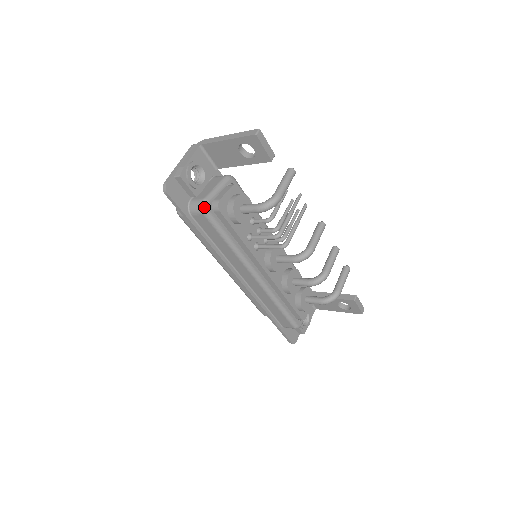
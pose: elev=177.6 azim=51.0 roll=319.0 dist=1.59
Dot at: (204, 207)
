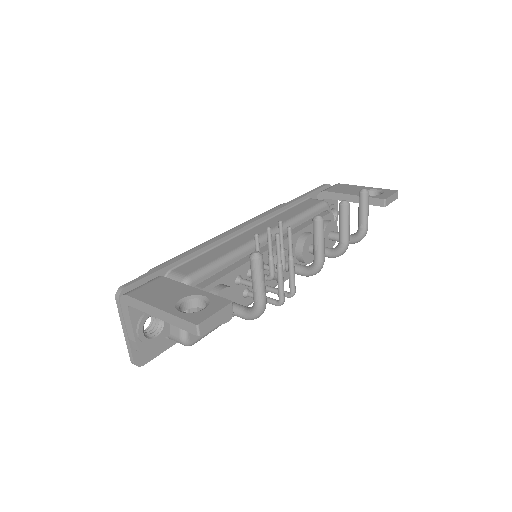
Dot at: (188, 345)
